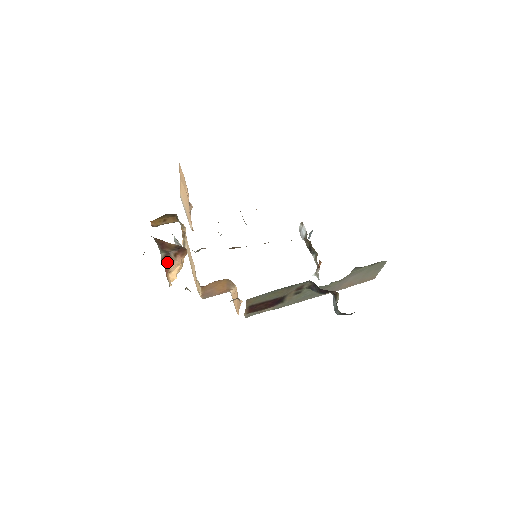
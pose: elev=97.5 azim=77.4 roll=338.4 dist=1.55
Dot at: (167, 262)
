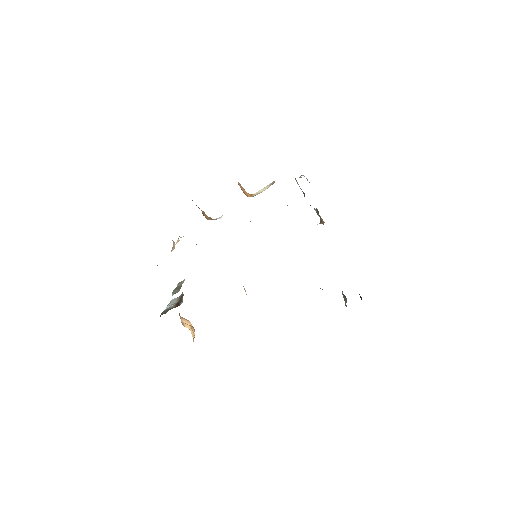
Dot at: occluded
